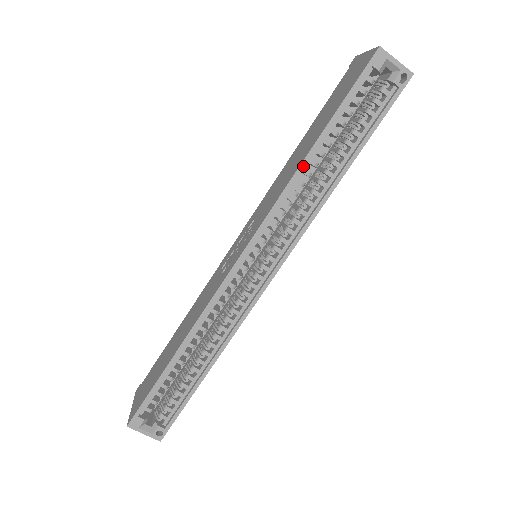
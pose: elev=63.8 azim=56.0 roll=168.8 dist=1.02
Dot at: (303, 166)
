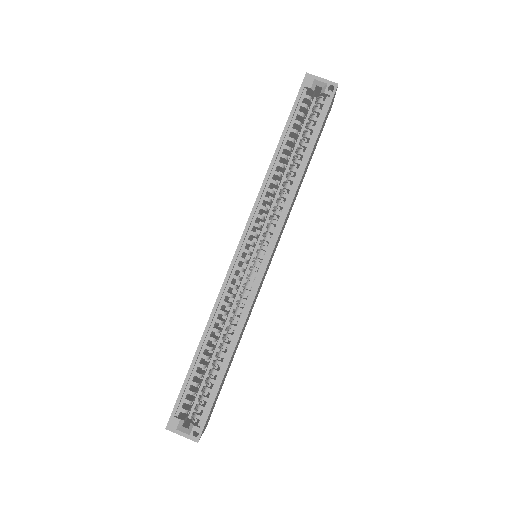
Dot at: (271, 168)
